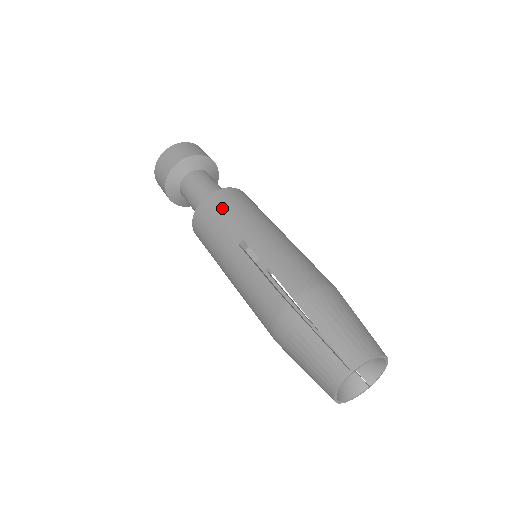
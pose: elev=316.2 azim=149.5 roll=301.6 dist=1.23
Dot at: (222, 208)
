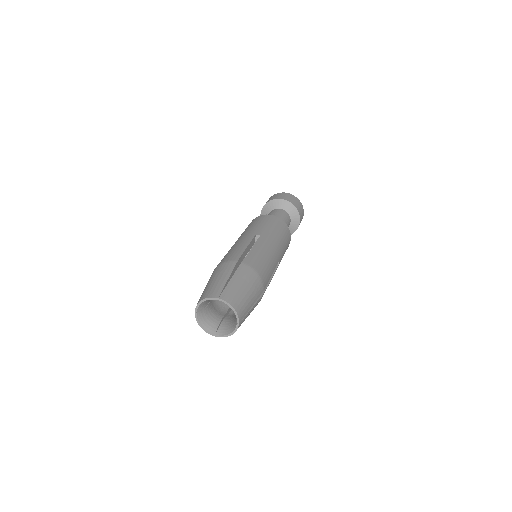
Dot at: (272, 223)
